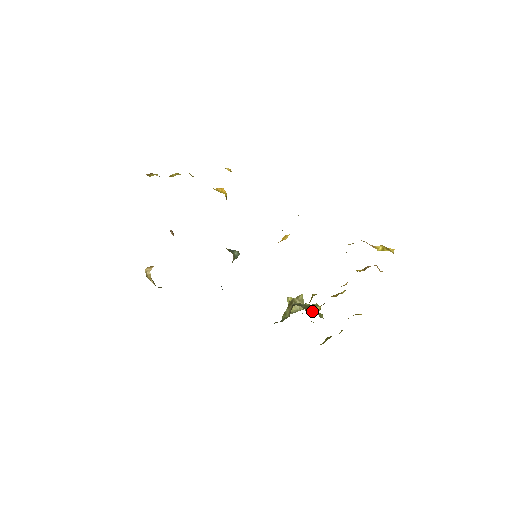
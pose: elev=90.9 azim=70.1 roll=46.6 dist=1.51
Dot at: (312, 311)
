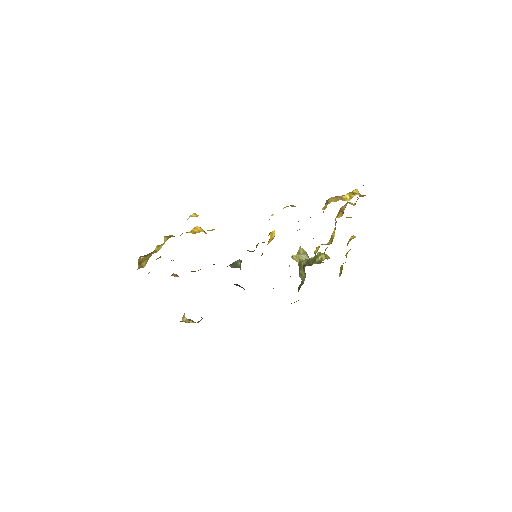
Dot at: (320, 262)
